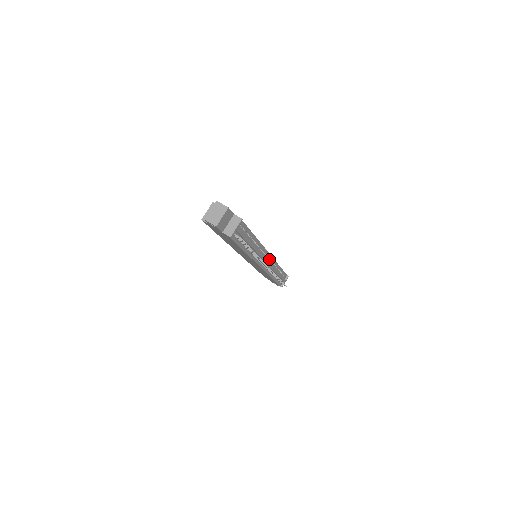
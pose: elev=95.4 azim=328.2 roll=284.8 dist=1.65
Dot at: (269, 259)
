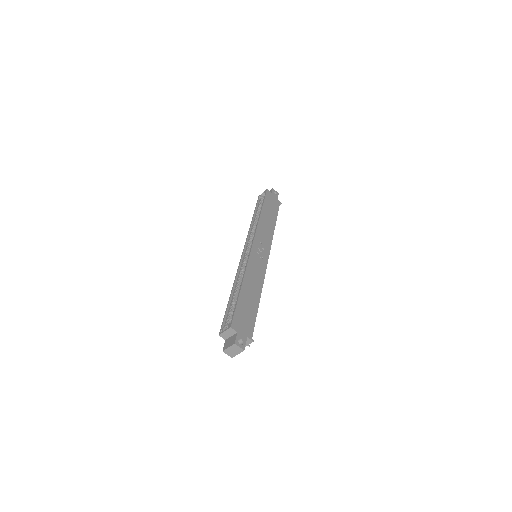
Dot at: occluded
